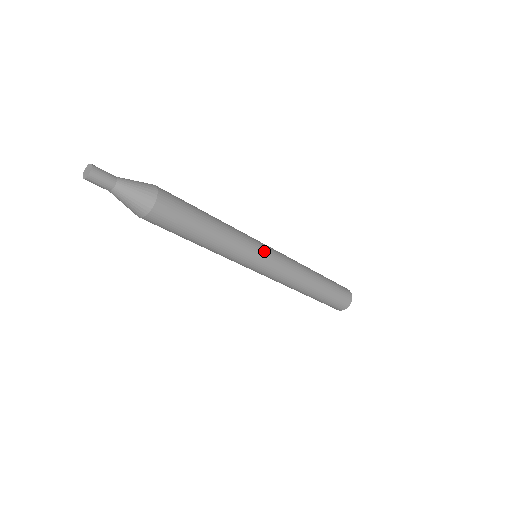
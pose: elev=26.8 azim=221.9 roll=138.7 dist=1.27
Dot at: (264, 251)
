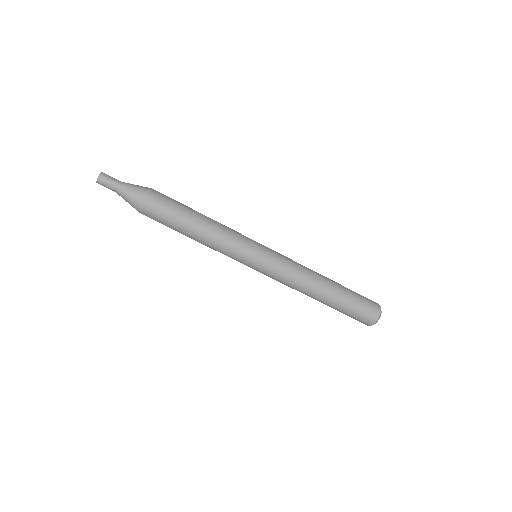
Dot at: (256, 254)
